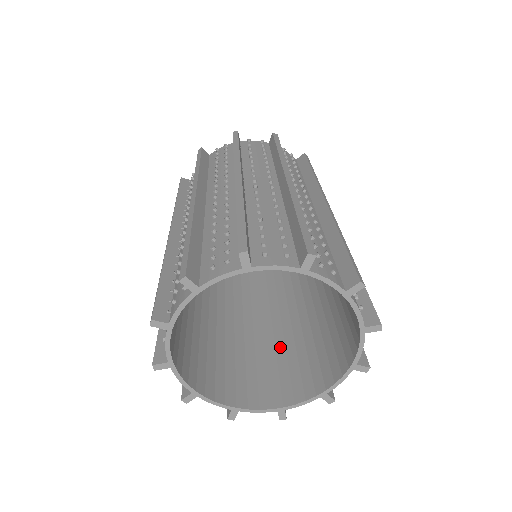
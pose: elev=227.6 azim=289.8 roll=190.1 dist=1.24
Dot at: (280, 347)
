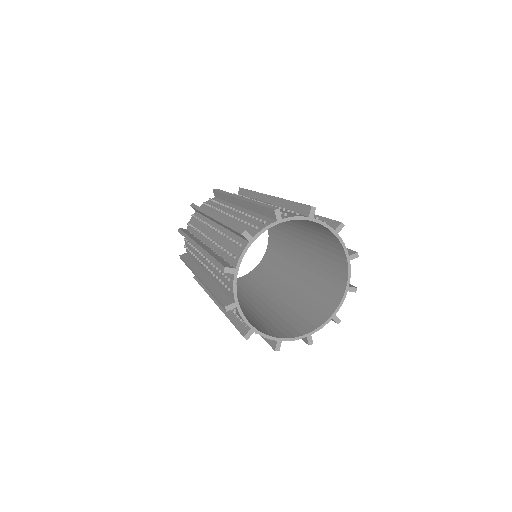
Dot at: (289, 311)
